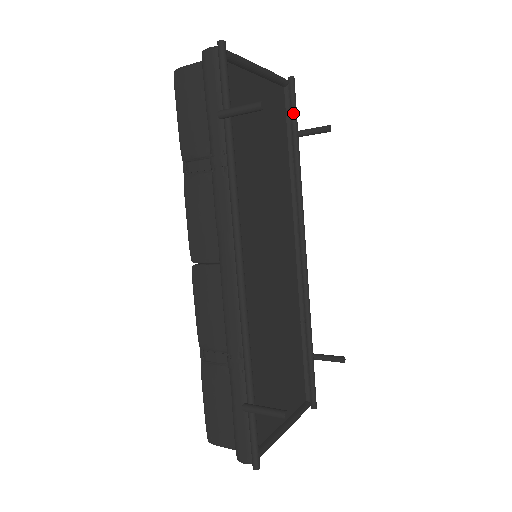
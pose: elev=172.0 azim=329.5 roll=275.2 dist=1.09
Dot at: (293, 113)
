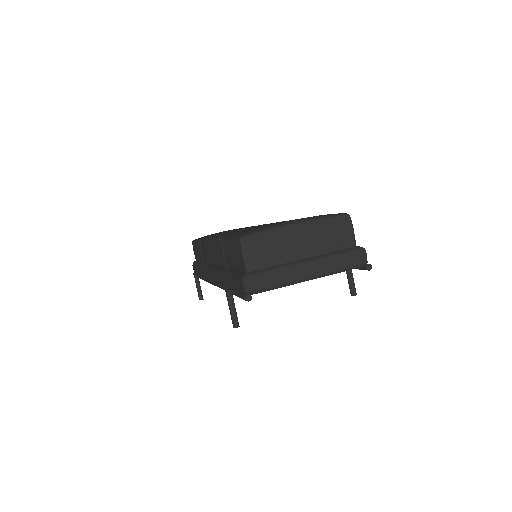
Dot at: occluded
